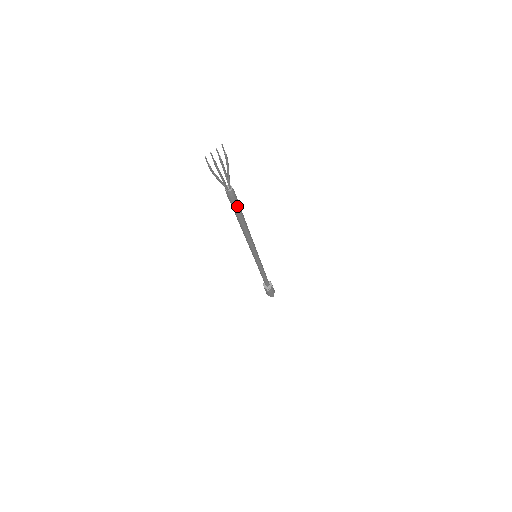
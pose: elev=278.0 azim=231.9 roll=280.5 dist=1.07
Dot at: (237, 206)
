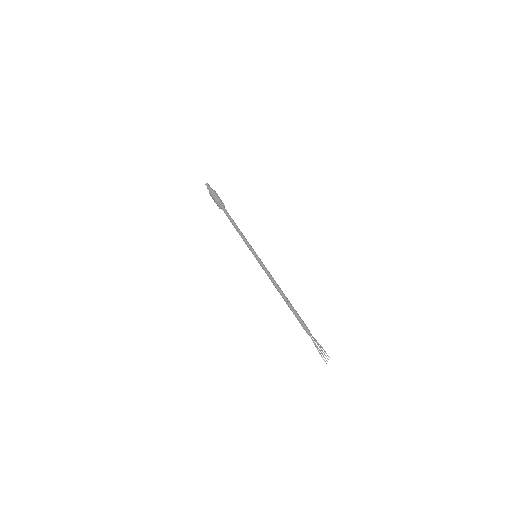
Dot at: (300, 318)
